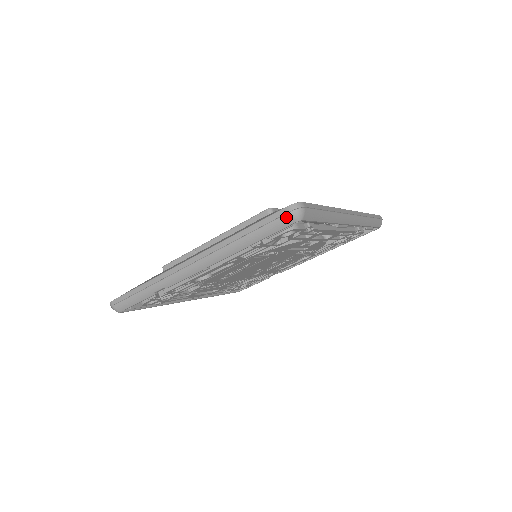
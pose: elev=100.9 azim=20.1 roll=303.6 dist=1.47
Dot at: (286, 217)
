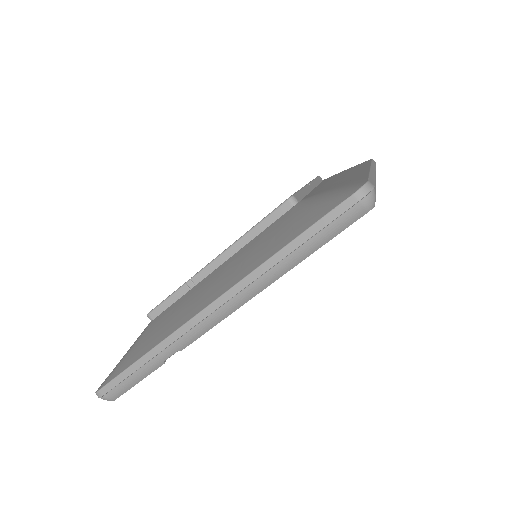
Dot at: (354, 209)
